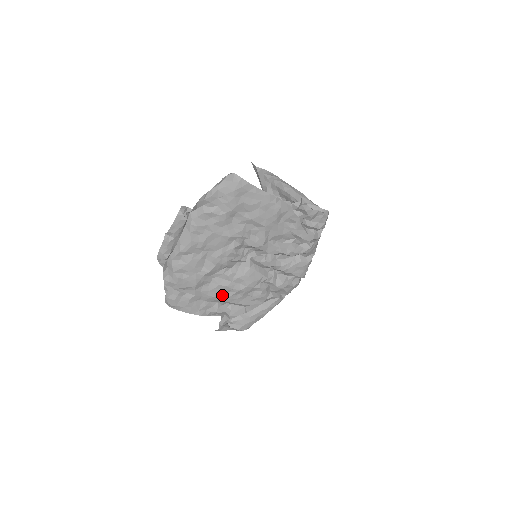
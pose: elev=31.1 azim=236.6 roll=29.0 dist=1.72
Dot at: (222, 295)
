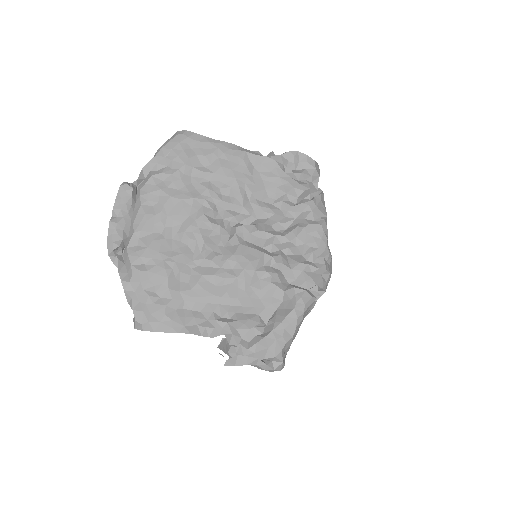
Dot at: (213, 293)
